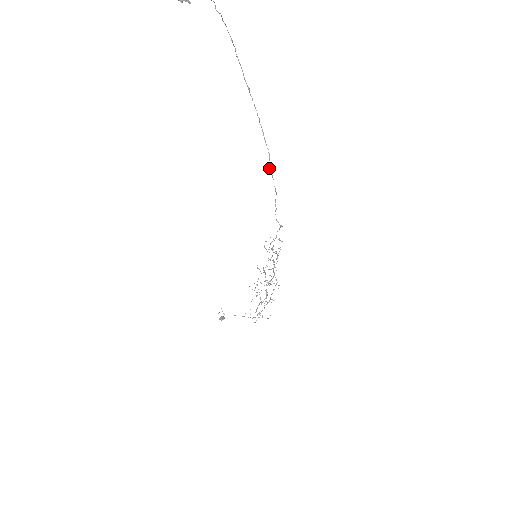
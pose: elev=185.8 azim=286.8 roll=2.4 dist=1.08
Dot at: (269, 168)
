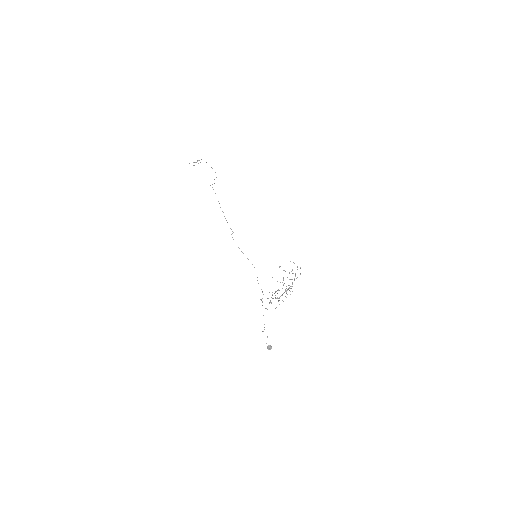
Dot at: (214, 179)
